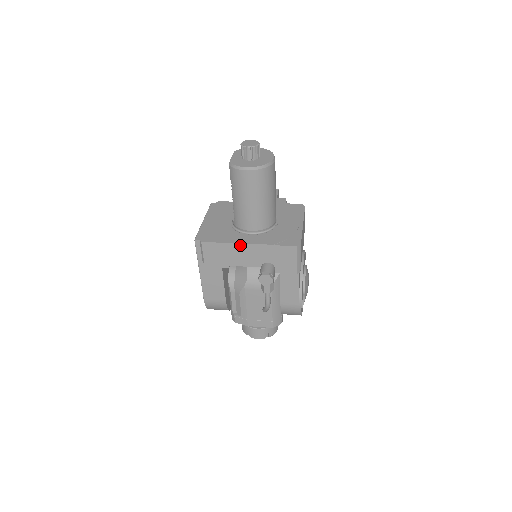
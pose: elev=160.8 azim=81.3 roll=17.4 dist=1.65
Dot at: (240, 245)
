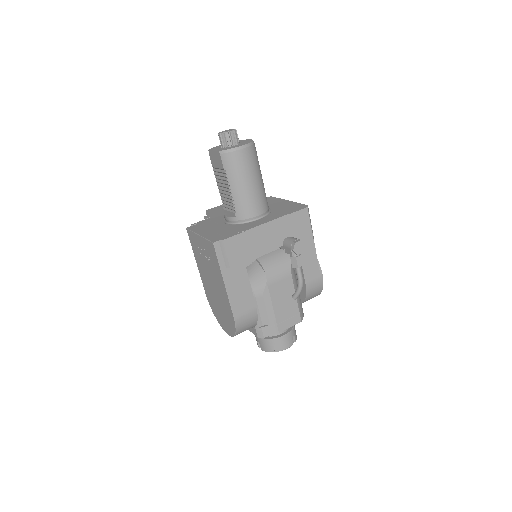
Dot at: (260, 228)
